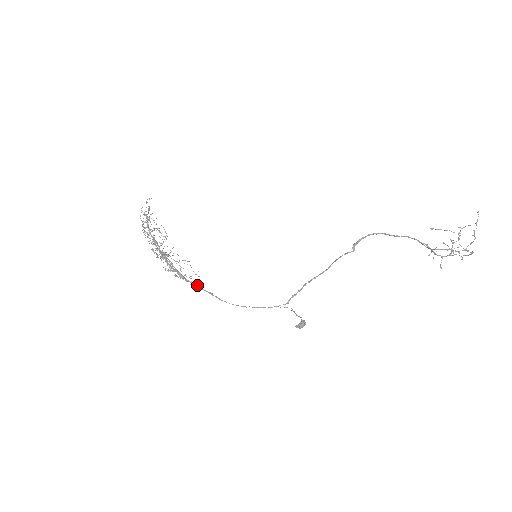
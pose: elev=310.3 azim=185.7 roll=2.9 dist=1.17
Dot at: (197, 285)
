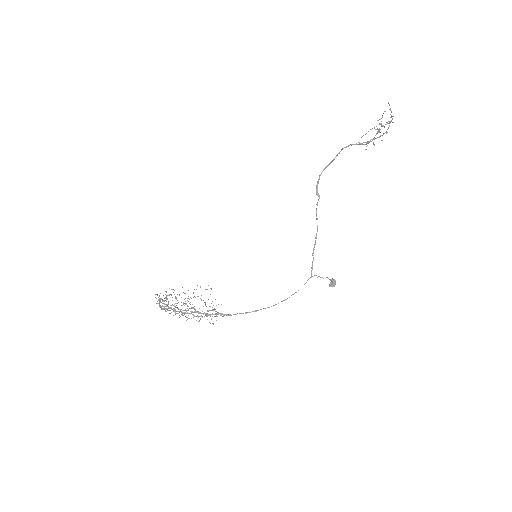
Dot at: occluded
